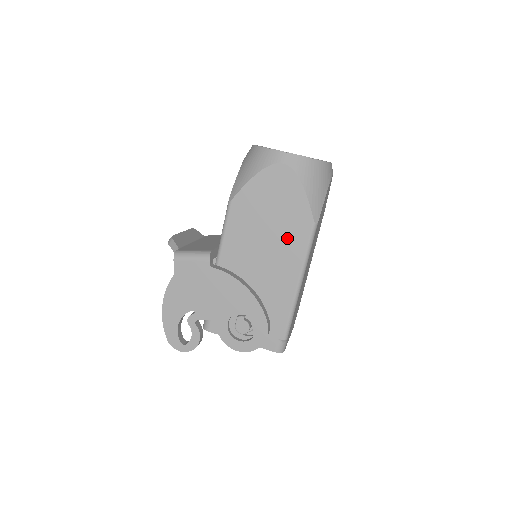
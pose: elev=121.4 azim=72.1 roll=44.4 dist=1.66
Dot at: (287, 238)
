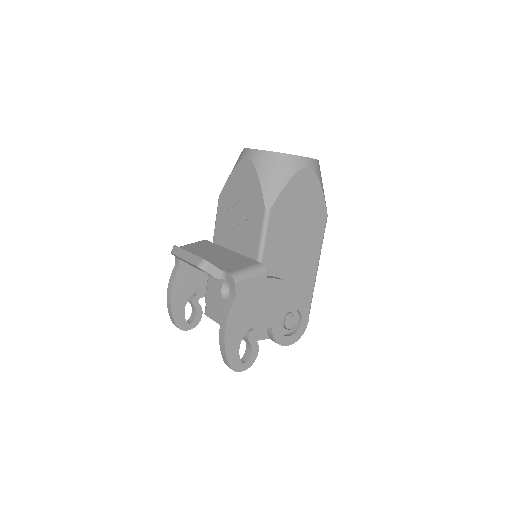
Dot at: (311, 233)
